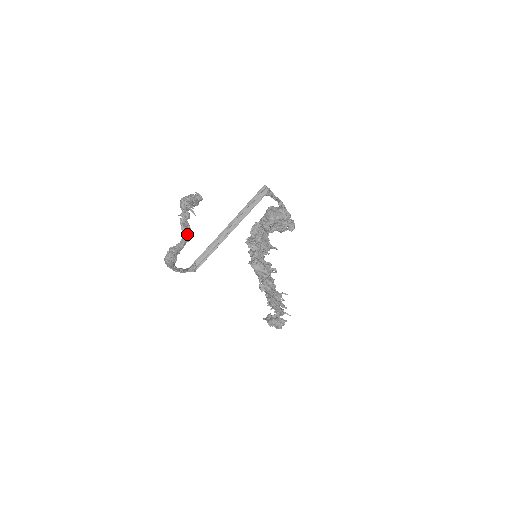
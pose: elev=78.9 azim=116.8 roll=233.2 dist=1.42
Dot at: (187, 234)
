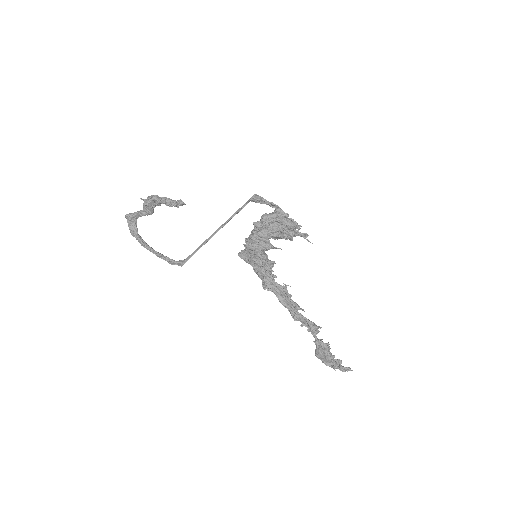
Dot at: (145, 209)
